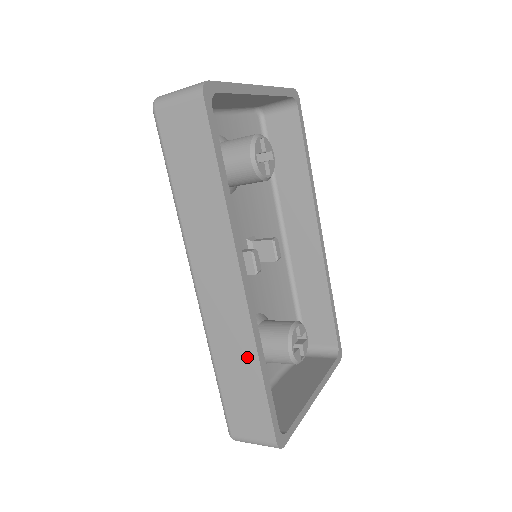
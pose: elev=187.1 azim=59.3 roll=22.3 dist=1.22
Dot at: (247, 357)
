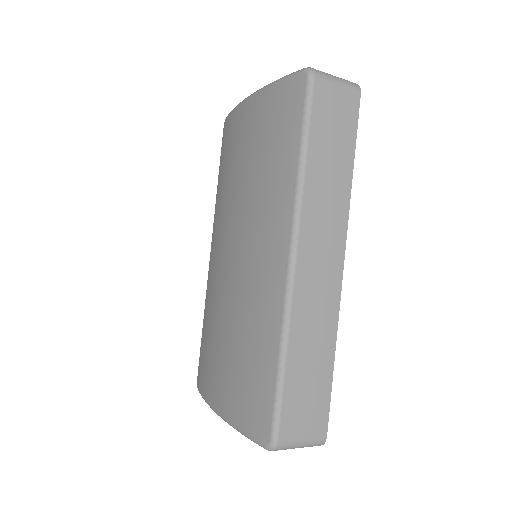
Dot at: (326, 339)
